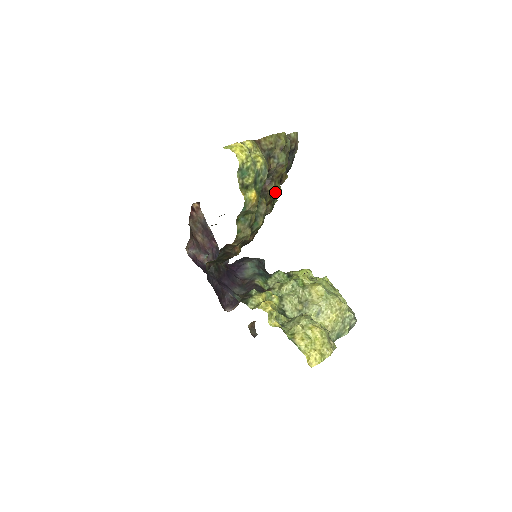
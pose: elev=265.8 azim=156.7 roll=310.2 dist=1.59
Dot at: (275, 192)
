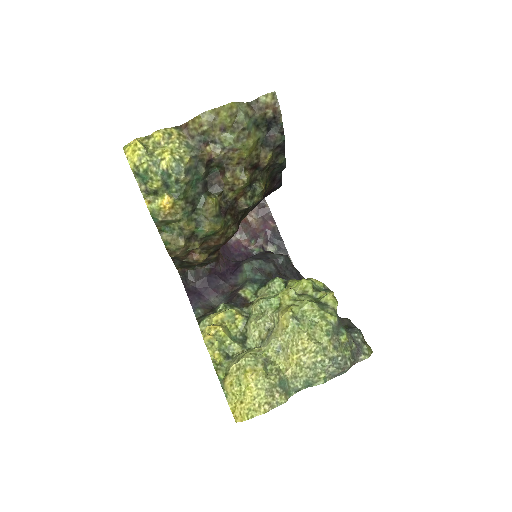
Dot at: (237, 184)
